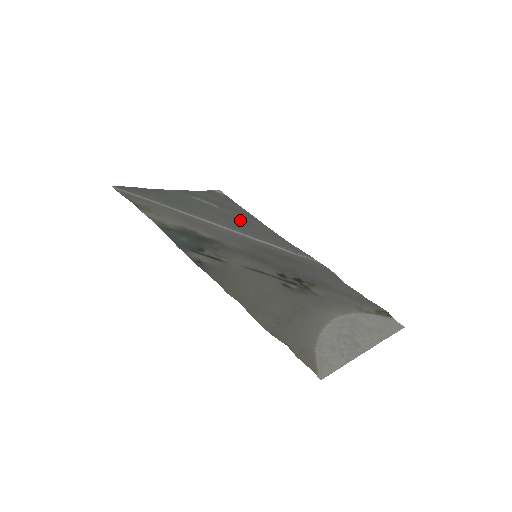
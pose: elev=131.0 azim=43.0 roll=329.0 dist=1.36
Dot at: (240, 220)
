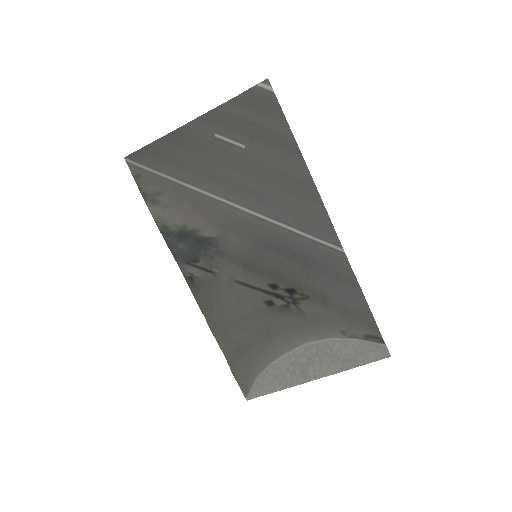
Dot at: (269, 171)
